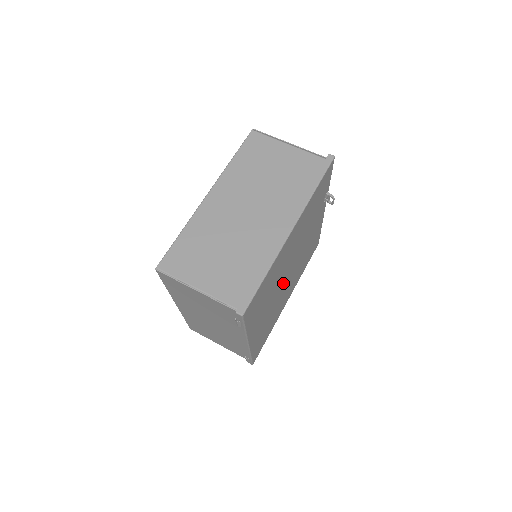
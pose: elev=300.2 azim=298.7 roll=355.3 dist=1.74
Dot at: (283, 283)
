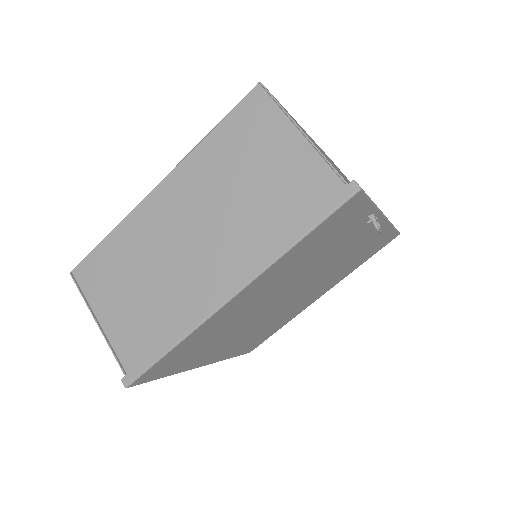
Dot at: (273, 309)
